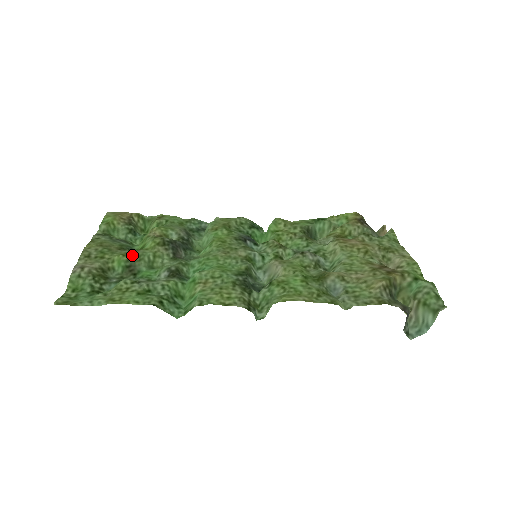
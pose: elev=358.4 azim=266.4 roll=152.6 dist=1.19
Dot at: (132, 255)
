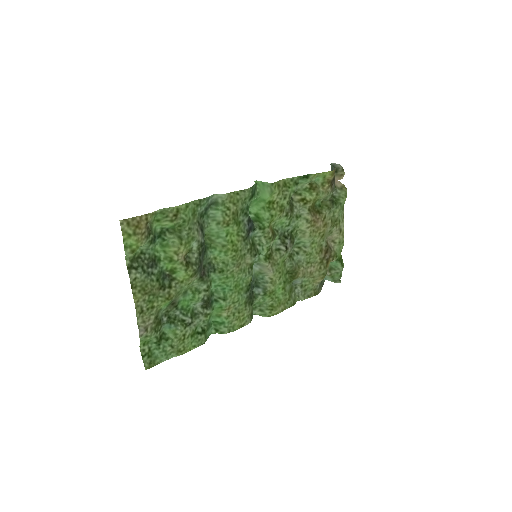
Dot at: (174, 296)
